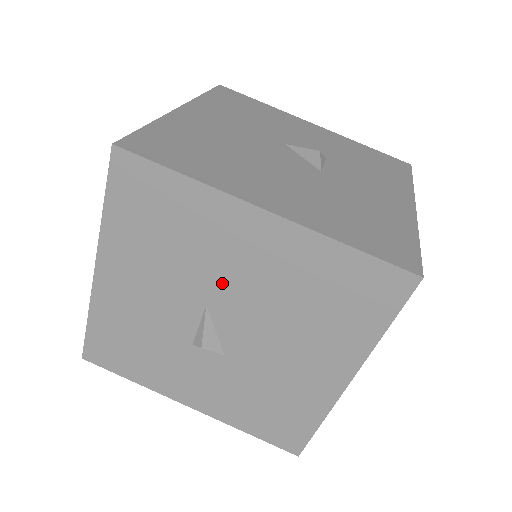
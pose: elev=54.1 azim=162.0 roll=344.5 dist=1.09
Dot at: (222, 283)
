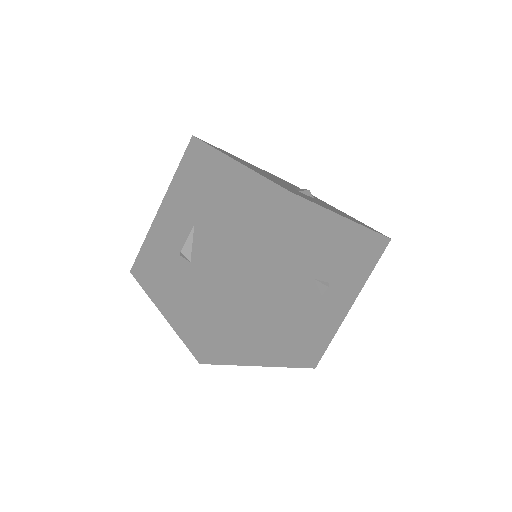
Dot at: (205, 207)
